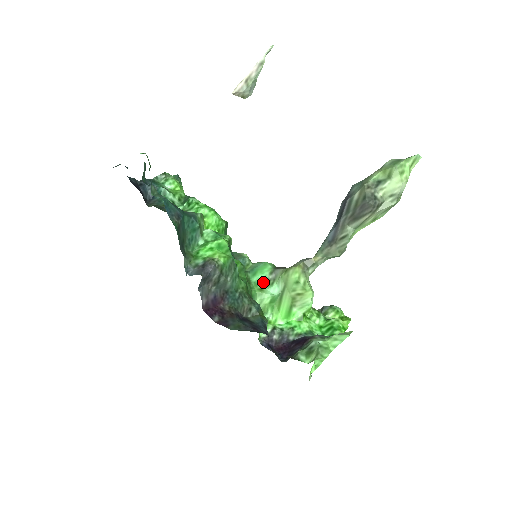
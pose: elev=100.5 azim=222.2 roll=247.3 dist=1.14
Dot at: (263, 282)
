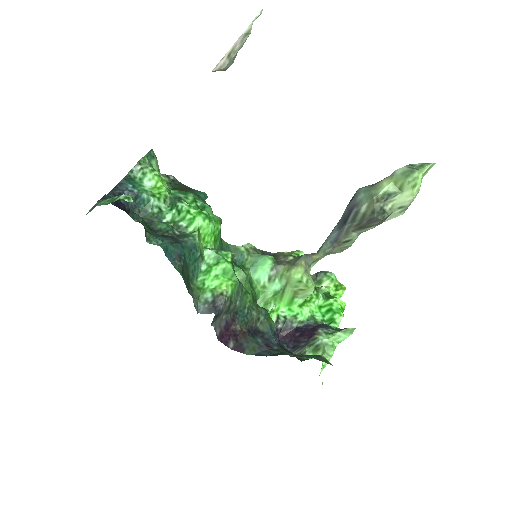
Dot at: (265, 279)
